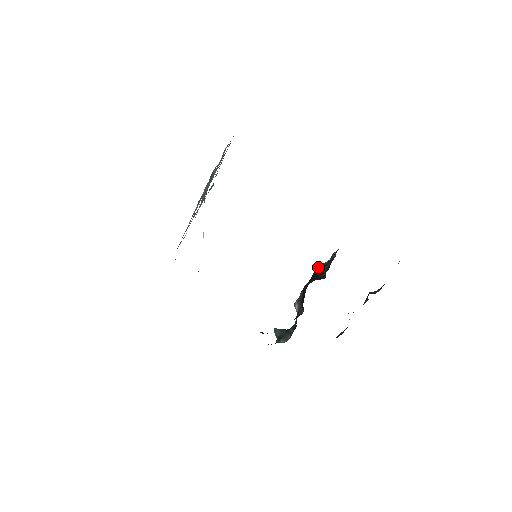
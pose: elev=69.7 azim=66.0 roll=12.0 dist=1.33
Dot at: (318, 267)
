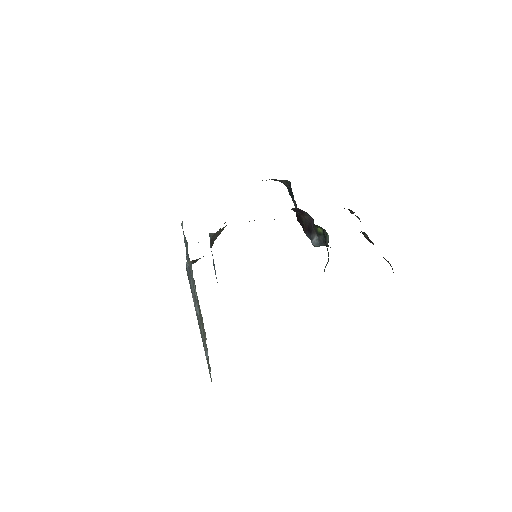
Dot at: occluded
